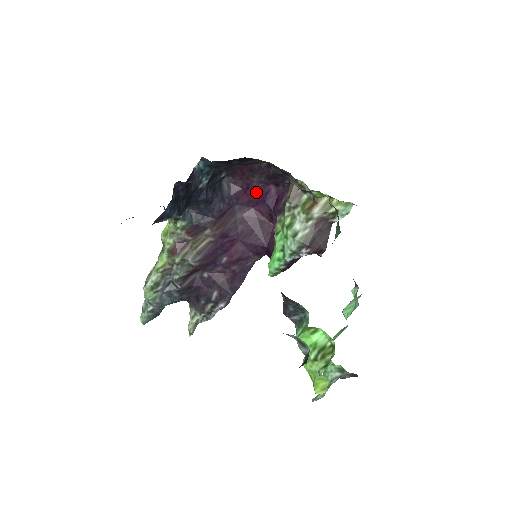
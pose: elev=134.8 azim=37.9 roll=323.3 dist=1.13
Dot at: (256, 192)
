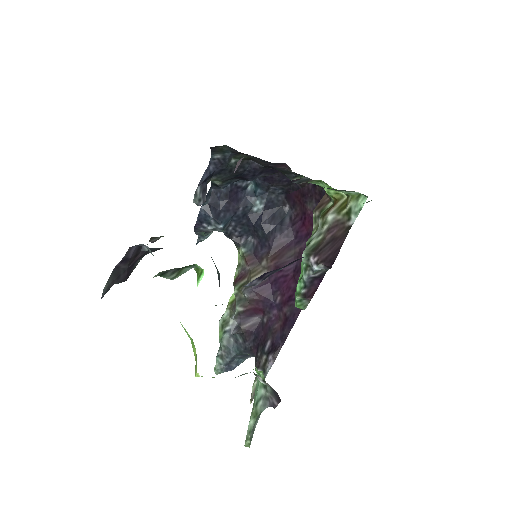
Dot at: (311, 221)
